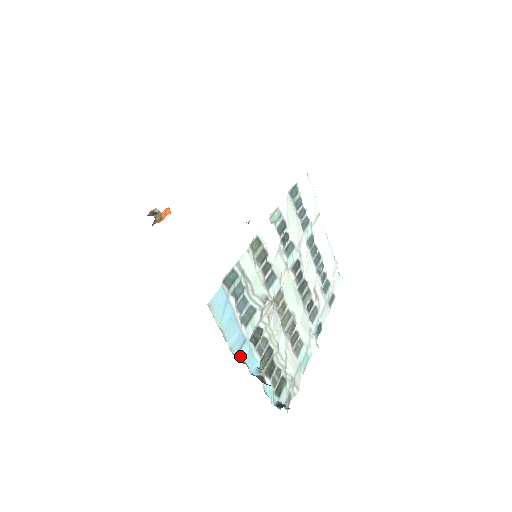
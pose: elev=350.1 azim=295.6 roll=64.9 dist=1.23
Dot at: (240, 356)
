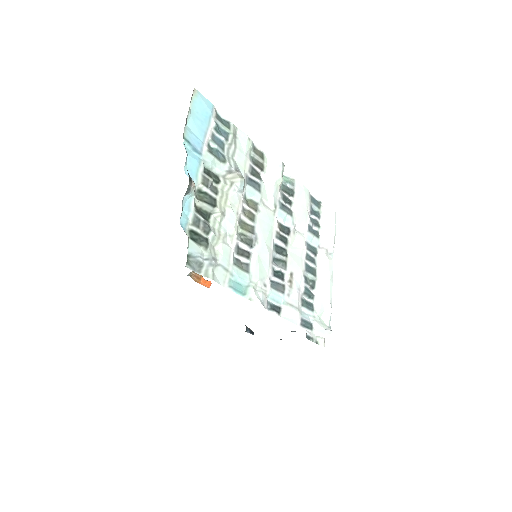
Dot at: (187, 149)
